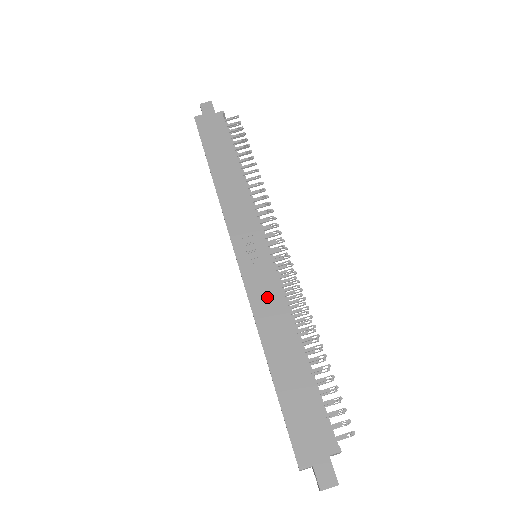
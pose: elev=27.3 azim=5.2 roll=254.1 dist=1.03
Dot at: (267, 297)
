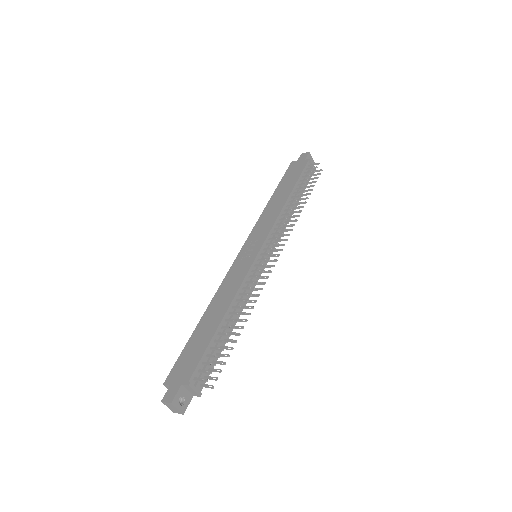
Dot at: (234, 279)
